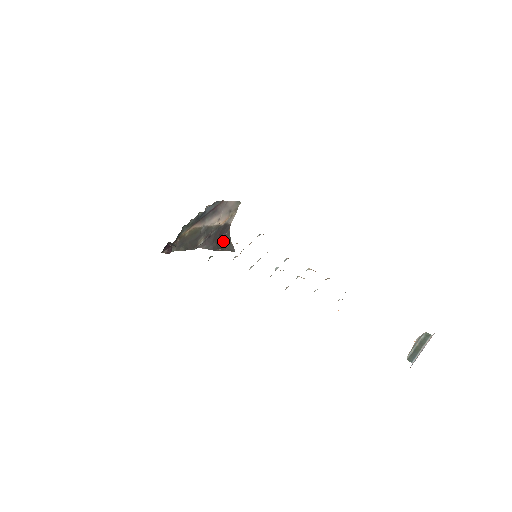
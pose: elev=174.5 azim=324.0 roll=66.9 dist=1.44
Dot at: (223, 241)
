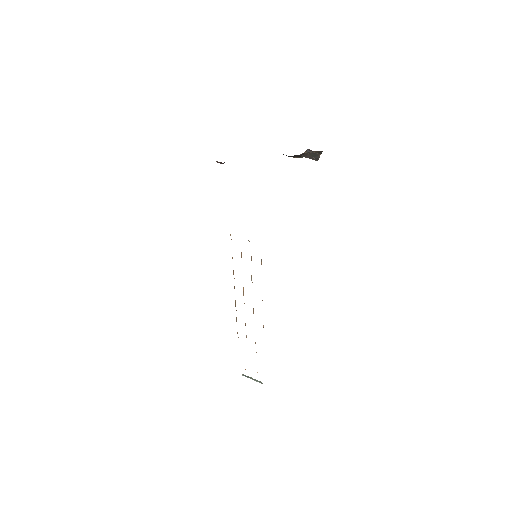
Dot at: (310, 151)
